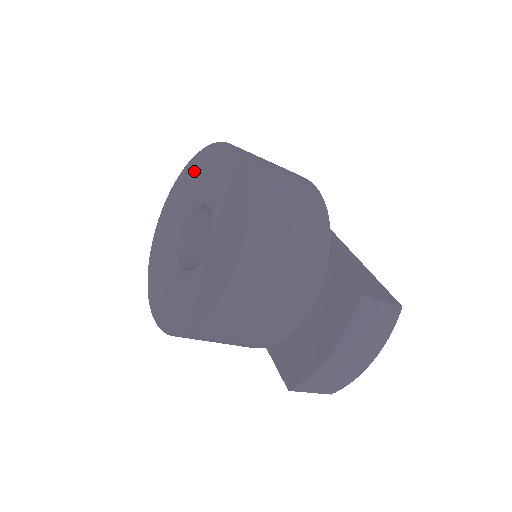
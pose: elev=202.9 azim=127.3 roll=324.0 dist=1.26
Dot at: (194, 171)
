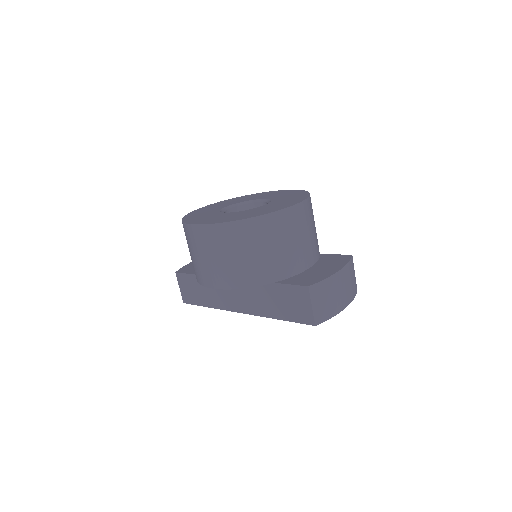
Dot at: (235, 199)
